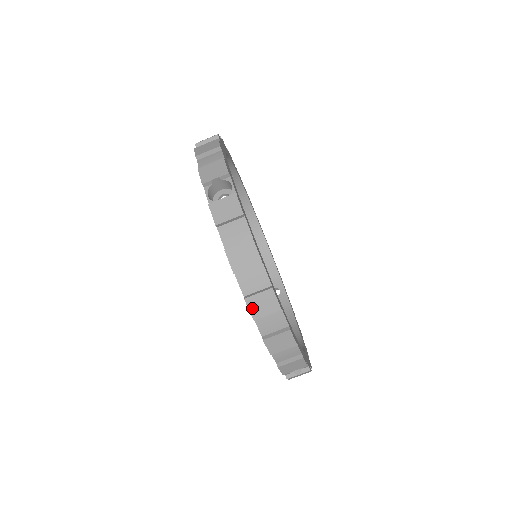
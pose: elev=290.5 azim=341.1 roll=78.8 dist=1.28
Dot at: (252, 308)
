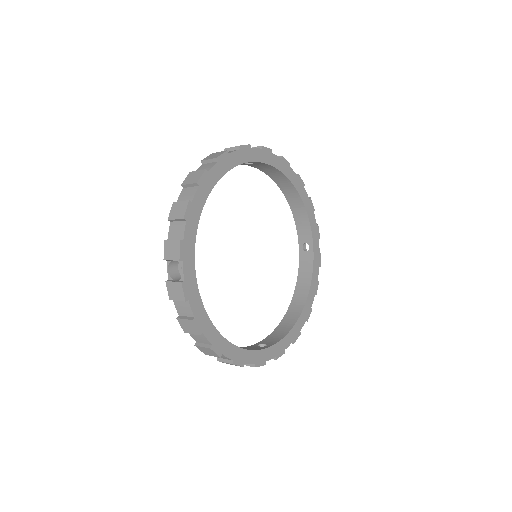
Dot at: (187, 178)
